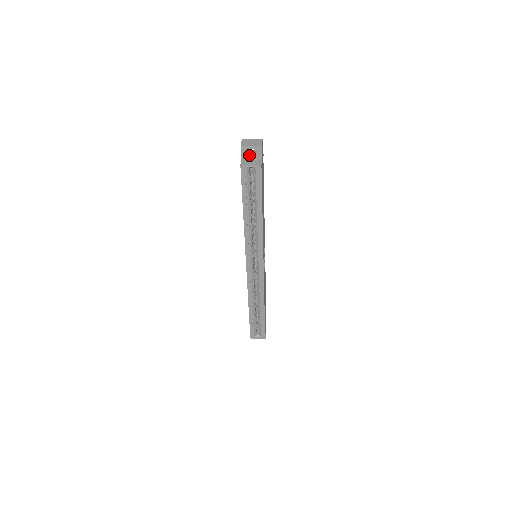
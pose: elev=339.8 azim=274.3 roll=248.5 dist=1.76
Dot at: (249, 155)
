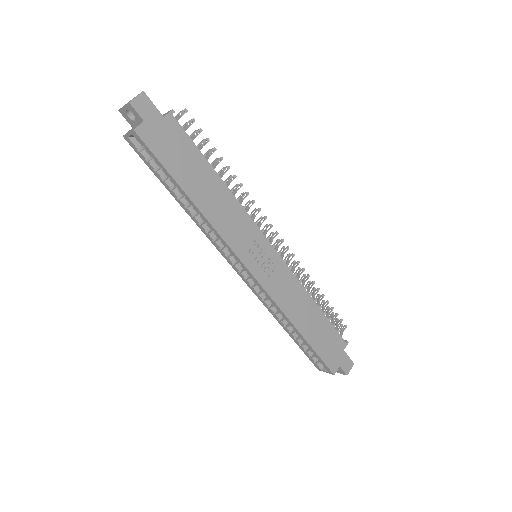
Dot at: (134, 119)
